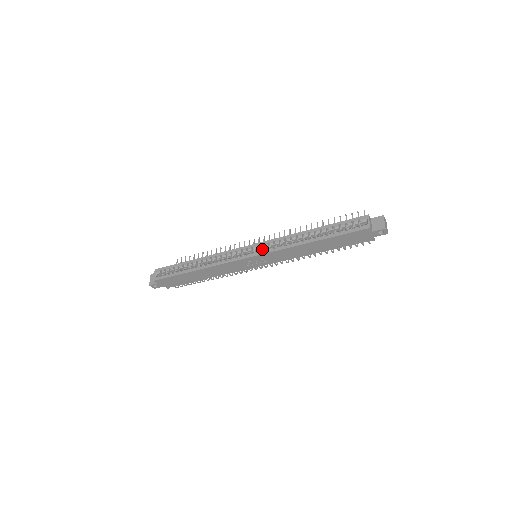
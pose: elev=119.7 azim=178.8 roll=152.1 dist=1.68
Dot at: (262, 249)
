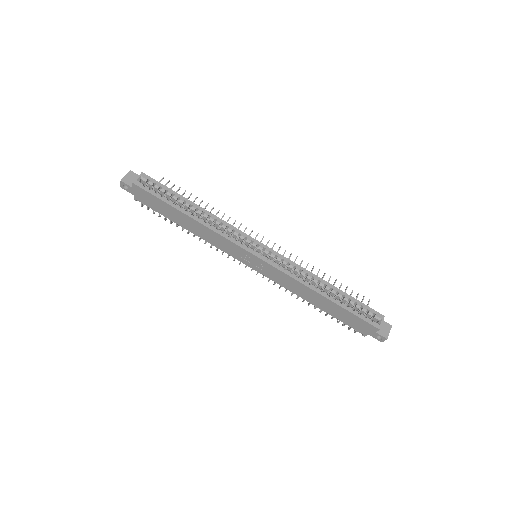
Dot at: (271, 258)
